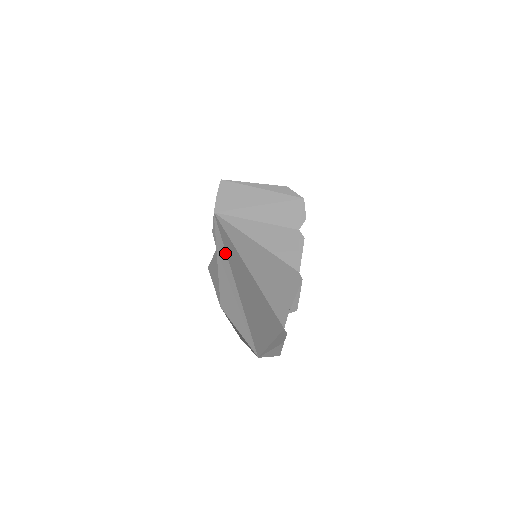
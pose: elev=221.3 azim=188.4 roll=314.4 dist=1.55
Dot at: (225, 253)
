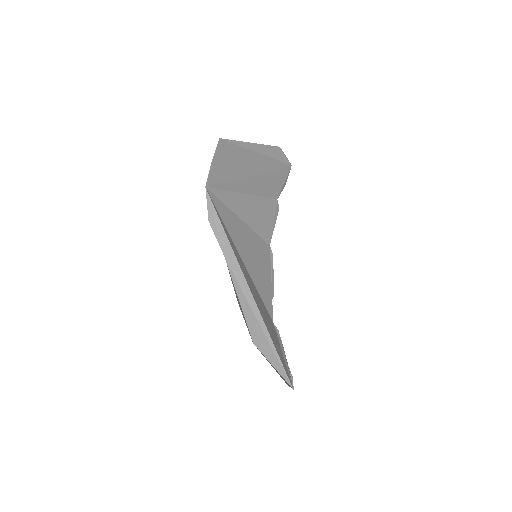
Dot at: (240, 270)
